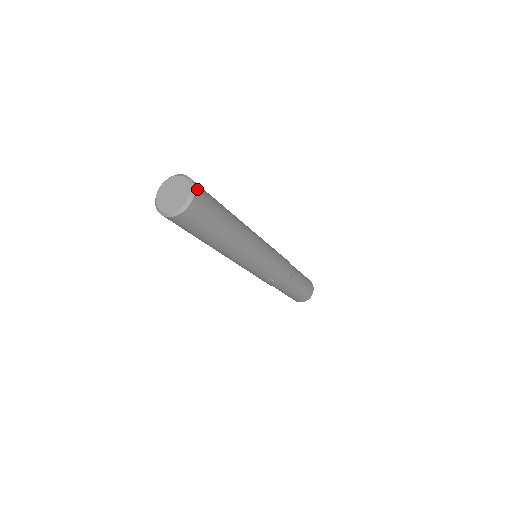
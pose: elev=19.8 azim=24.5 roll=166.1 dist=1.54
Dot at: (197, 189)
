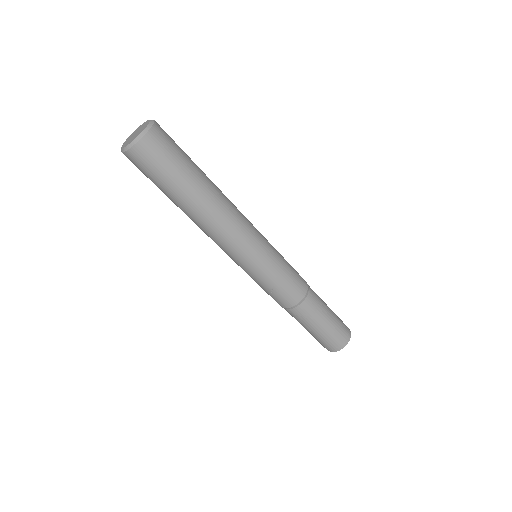
Dot at: (156, 129)
